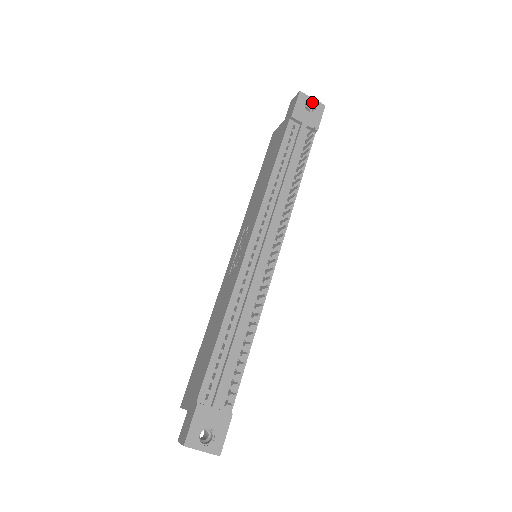
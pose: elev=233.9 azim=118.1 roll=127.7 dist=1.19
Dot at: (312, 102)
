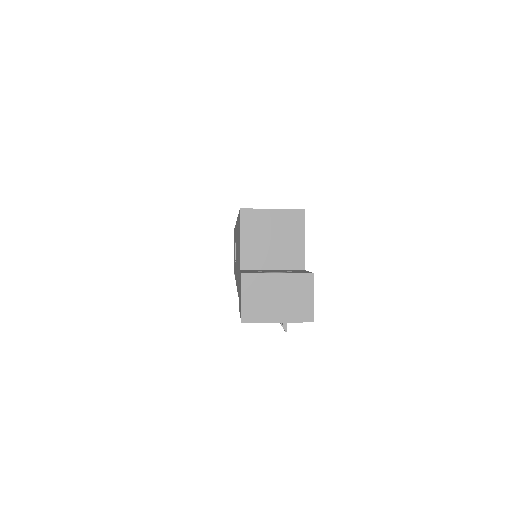
Dot at: (278, 319)
